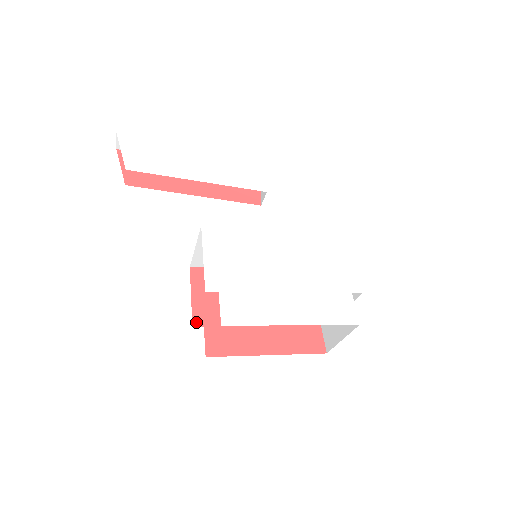
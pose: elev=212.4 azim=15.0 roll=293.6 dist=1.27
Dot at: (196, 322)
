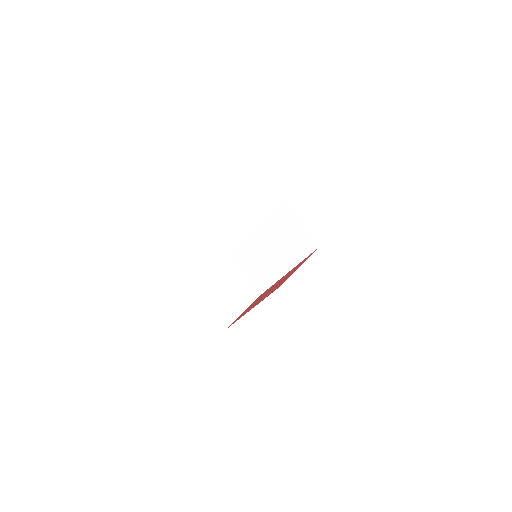
Dot at: occluded
